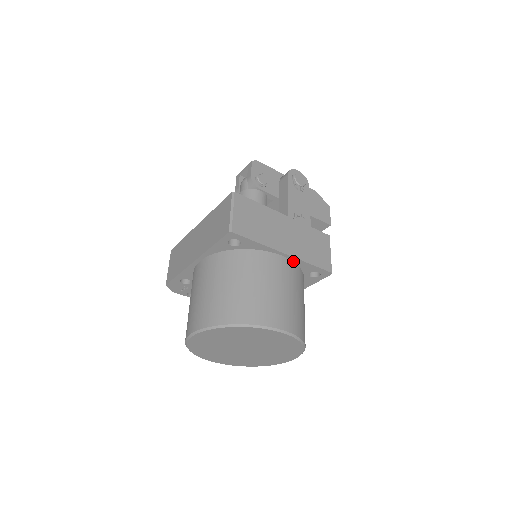
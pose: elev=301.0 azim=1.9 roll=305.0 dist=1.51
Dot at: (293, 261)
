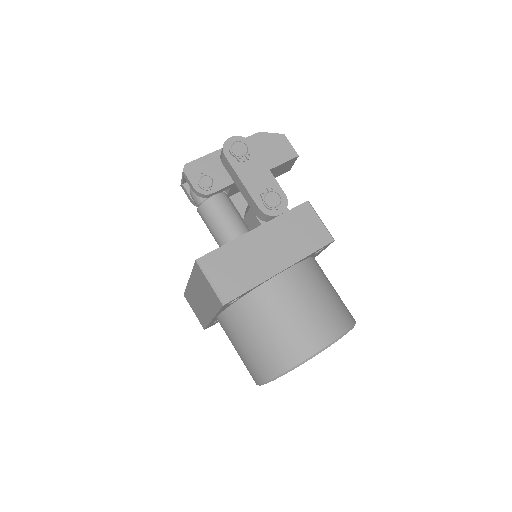
Dot at: (293, 265)
